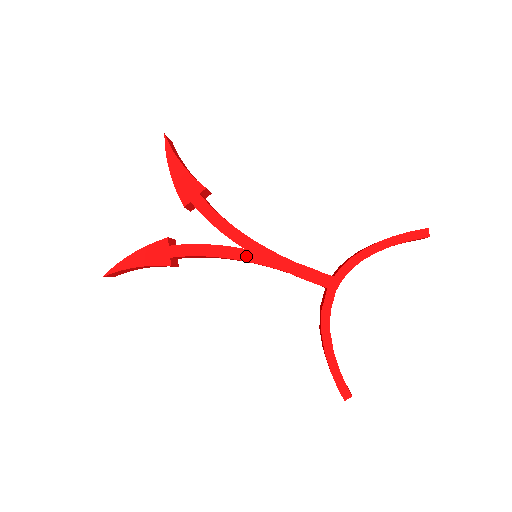
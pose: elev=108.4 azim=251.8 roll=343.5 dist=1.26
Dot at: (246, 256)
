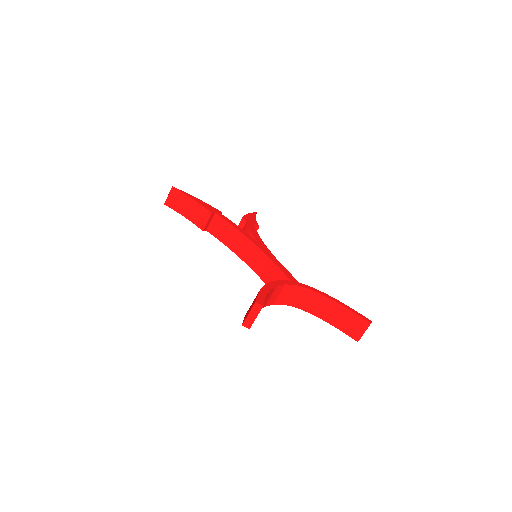
Dot at: (256, 243)
